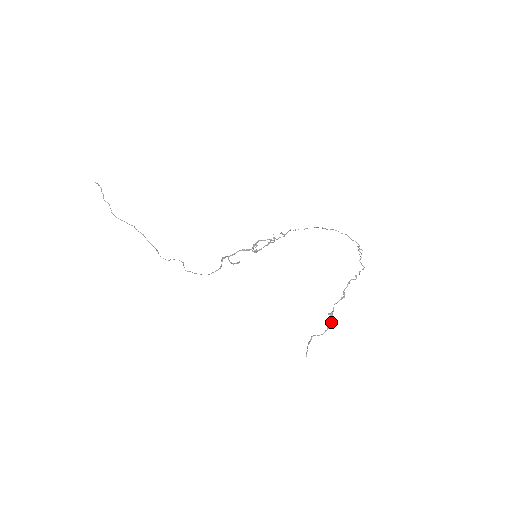
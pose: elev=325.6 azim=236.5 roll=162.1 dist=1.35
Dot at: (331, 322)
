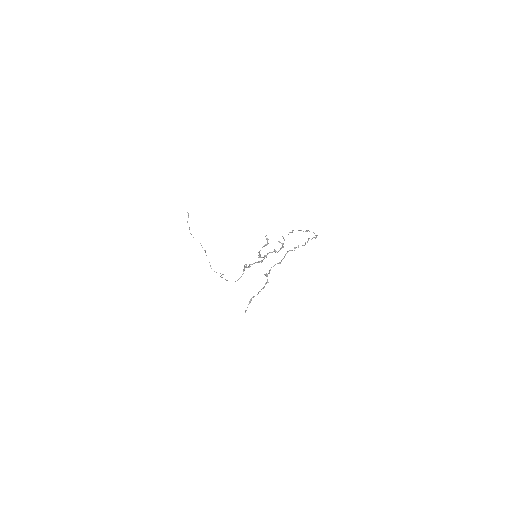
Dot at: (266, 282)
